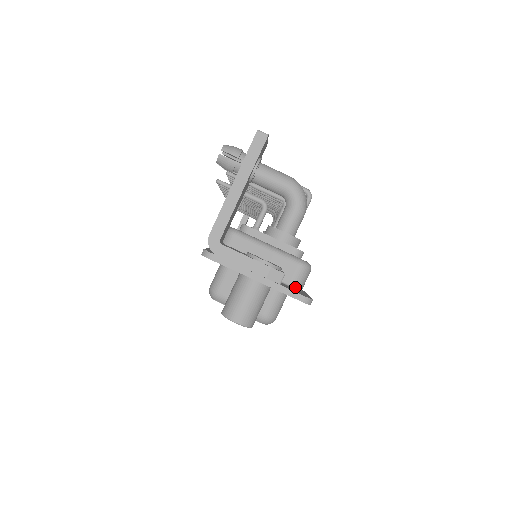
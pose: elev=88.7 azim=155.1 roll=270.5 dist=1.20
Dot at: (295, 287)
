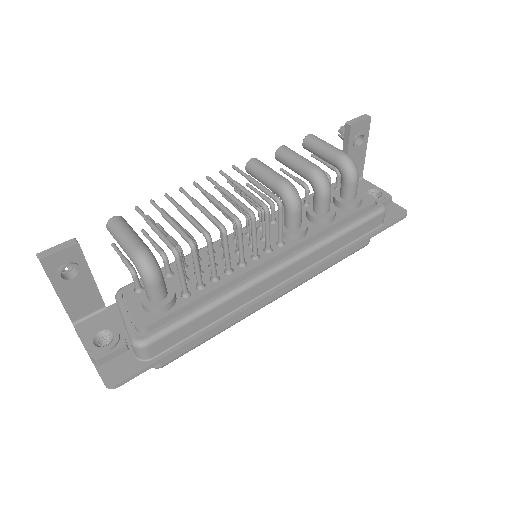
Dot at: (138, 358)
